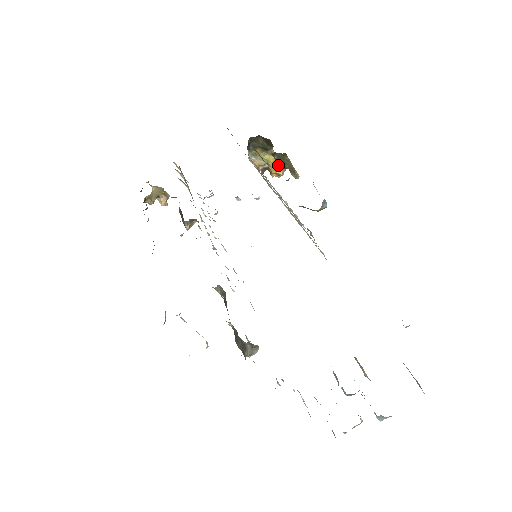
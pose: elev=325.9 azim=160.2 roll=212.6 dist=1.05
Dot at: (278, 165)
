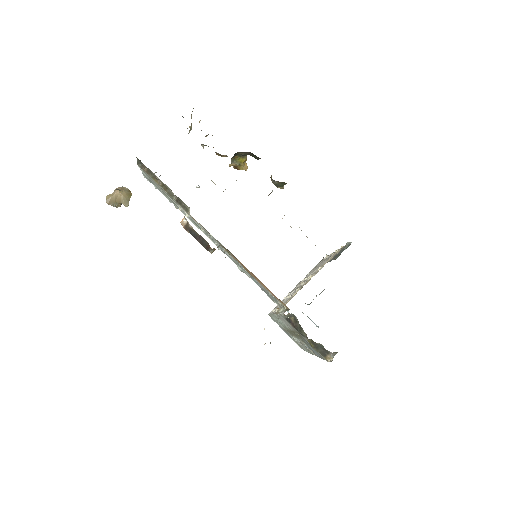
Dot at: (245, 163)
